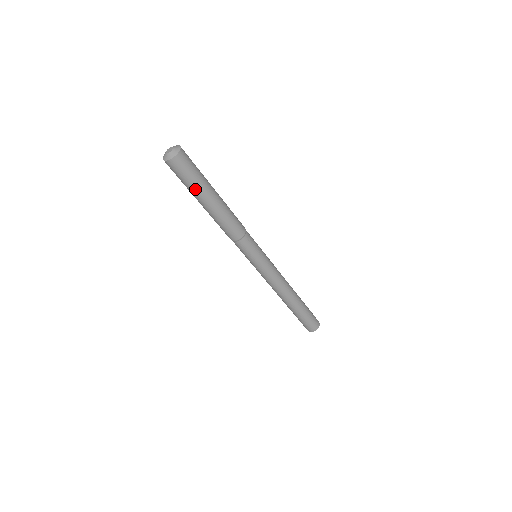
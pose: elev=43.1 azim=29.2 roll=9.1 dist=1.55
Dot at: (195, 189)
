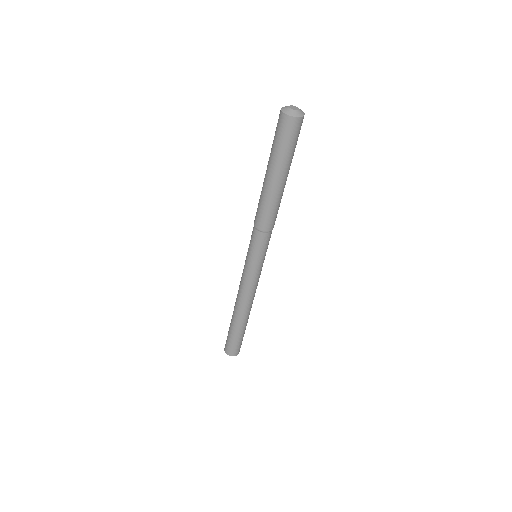
Dot at: (275, 157)
